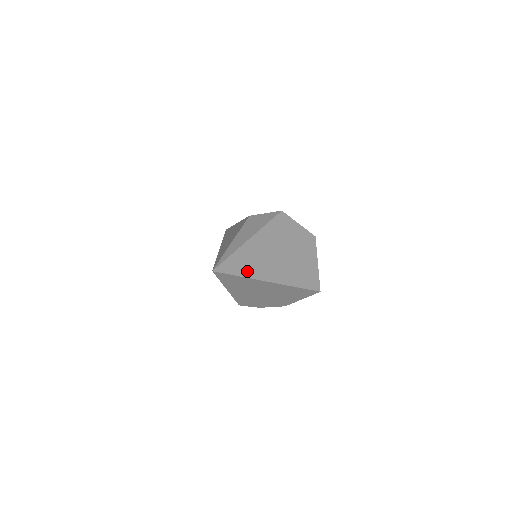
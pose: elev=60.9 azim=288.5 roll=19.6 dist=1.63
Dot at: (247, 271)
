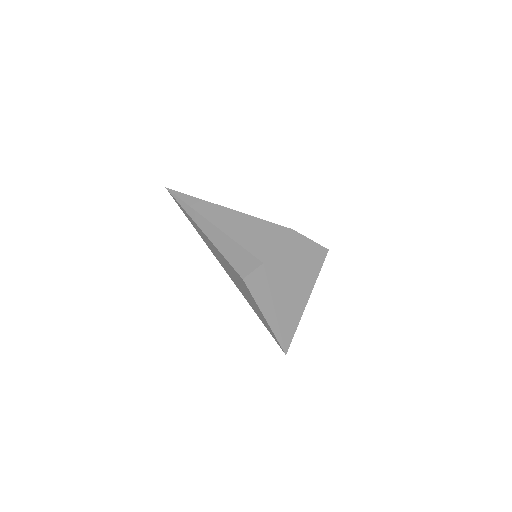
Dot at: (294, 323)
